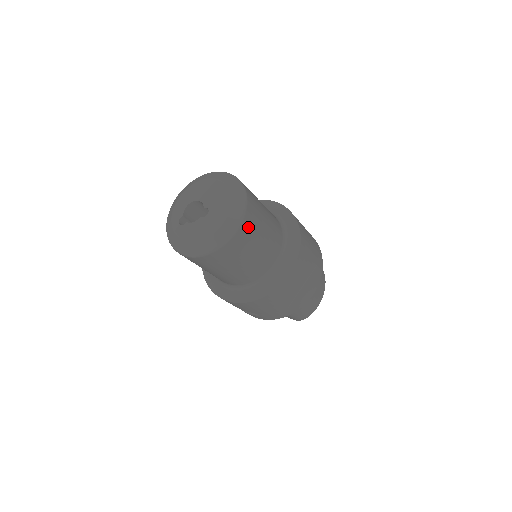
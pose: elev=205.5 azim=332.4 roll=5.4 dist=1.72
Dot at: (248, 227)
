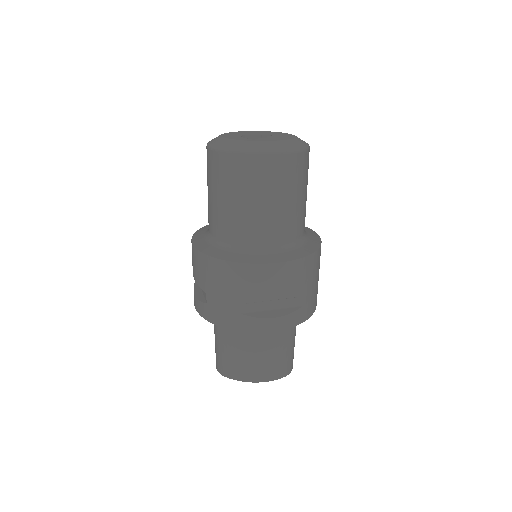
Dot at: occluded
